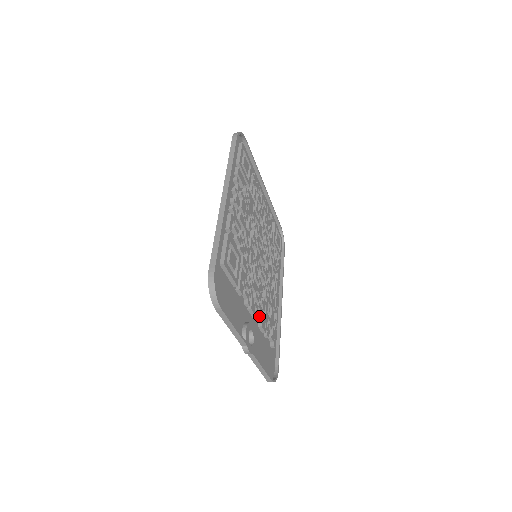
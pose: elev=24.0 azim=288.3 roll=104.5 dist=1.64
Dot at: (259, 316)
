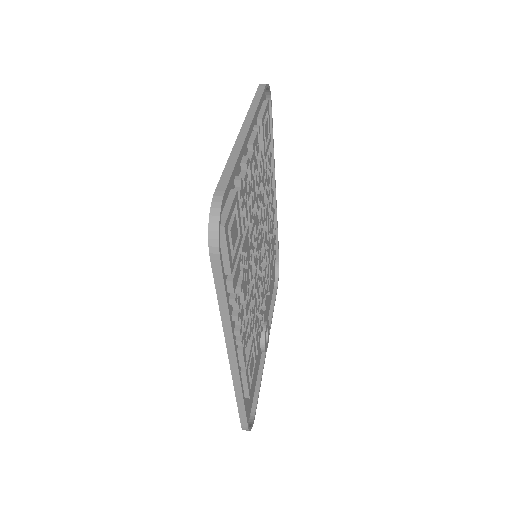
Dot at: occluded
